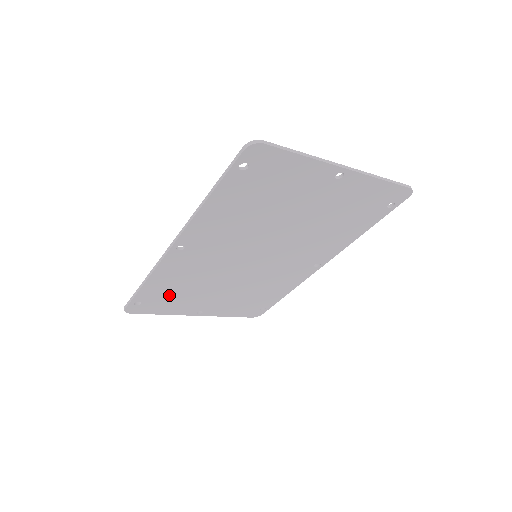
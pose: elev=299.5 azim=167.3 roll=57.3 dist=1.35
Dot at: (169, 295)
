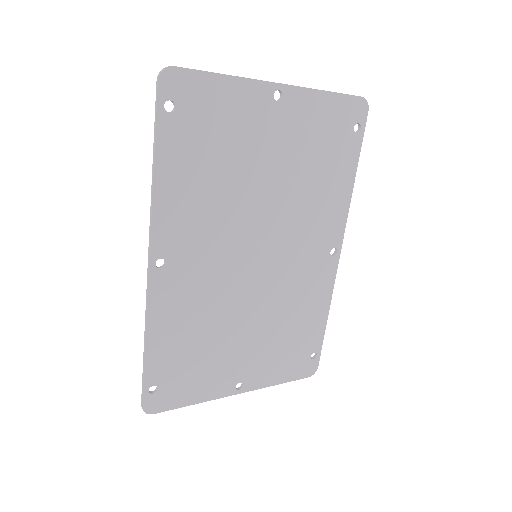
Dot at: (186, 361)
